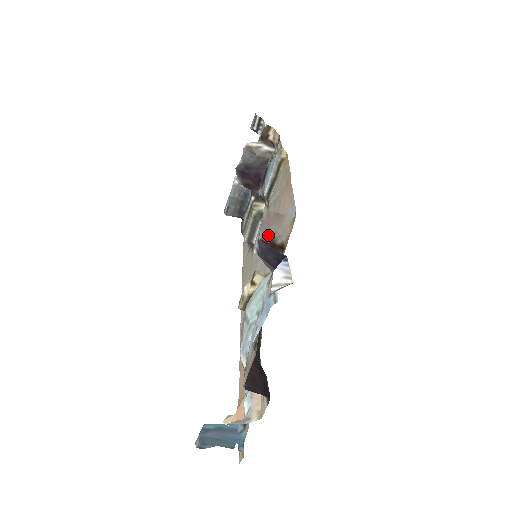
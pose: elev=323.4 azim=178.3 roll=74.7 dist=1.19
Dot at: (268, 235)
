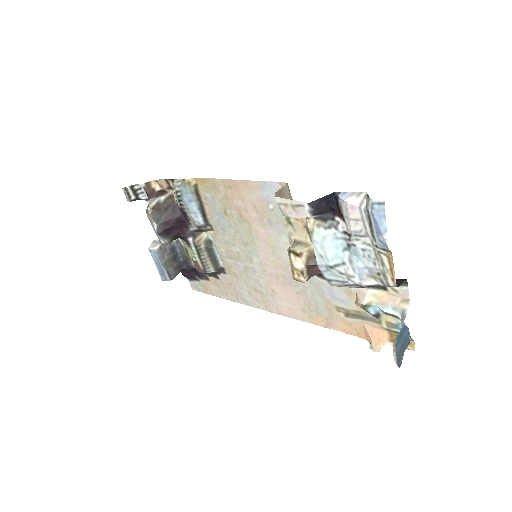
Dot at: occluded
